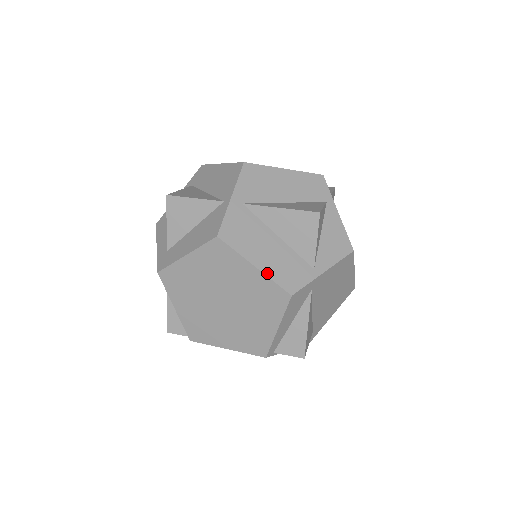
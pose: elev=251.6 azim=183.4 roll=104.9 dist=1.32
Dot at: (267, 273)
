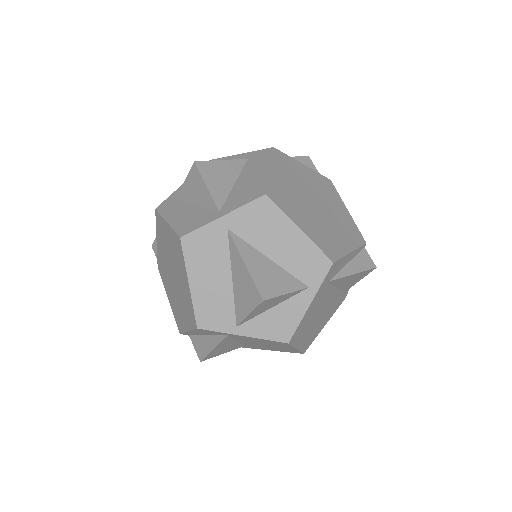
Dot at: (194, 297)
